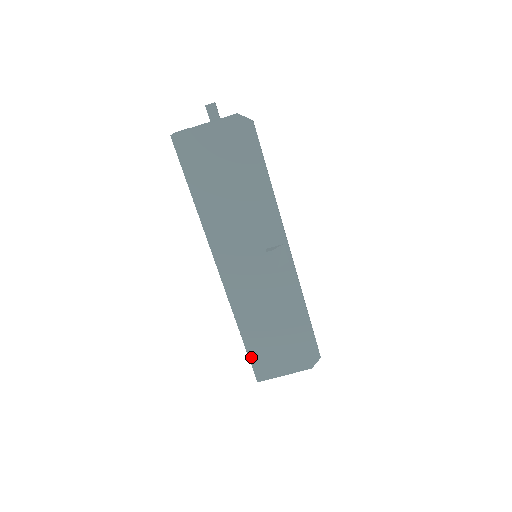
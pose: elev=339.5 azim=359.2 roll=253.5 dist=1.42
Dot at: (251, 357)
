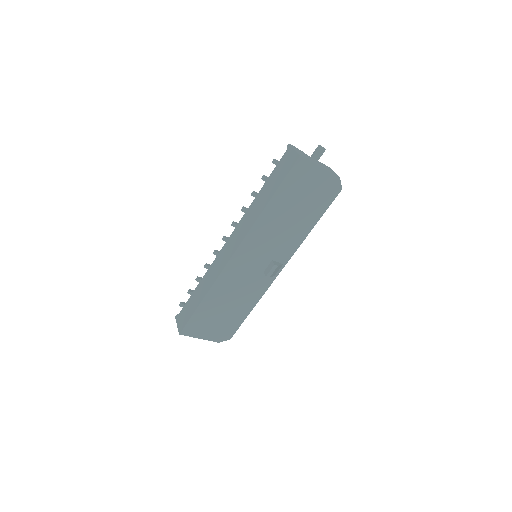
Dot at: (193, 317)
